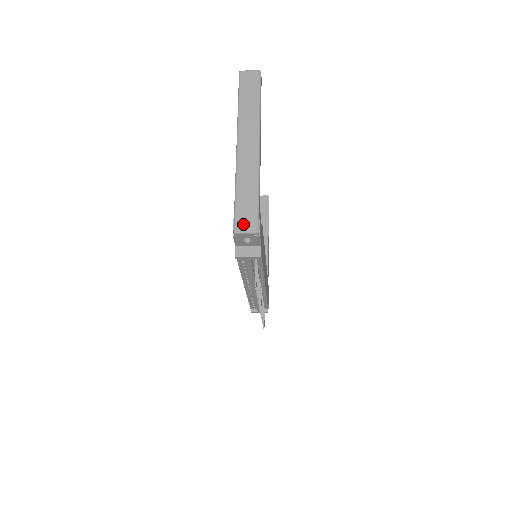
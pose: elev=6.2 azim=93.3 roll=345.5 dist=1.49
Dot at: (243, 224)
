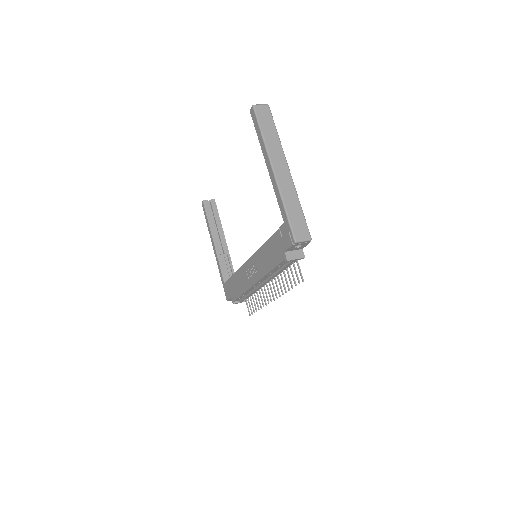
Dot at: (300, 234)
